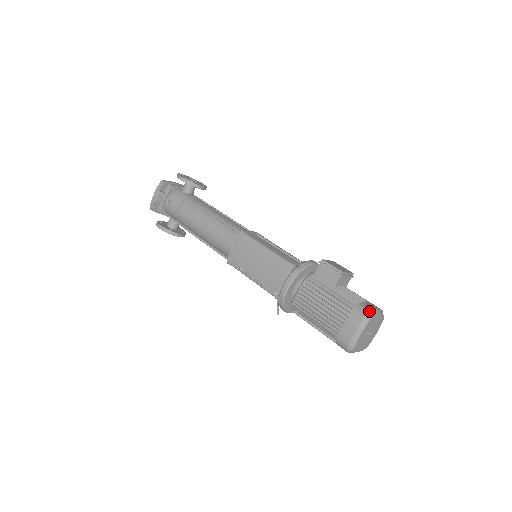
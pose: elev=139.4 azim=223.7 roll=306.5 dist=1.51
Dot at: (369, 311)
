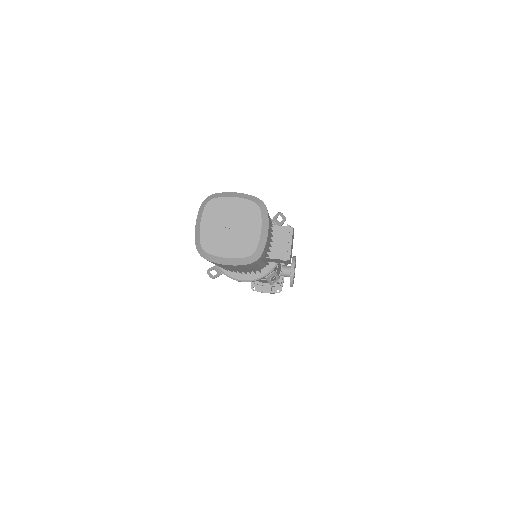
Dot at: occluded
